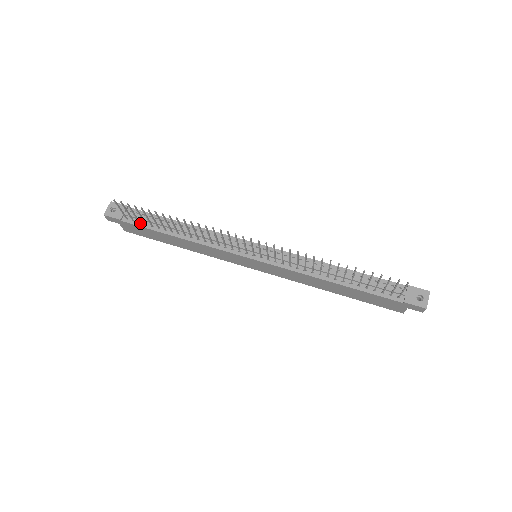
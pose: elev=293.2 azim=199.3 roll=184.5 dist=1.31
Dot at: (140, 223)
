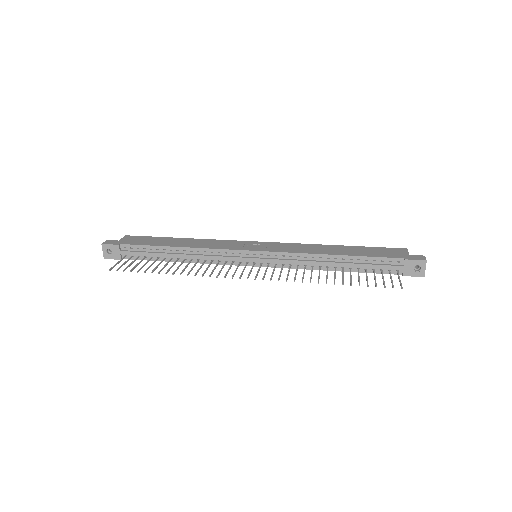
Dot at: (139, 257)
